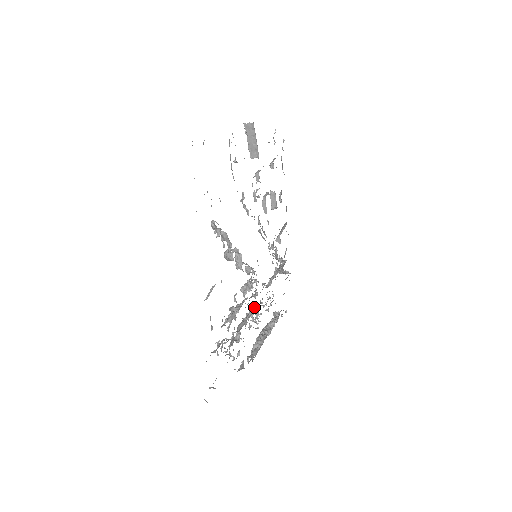
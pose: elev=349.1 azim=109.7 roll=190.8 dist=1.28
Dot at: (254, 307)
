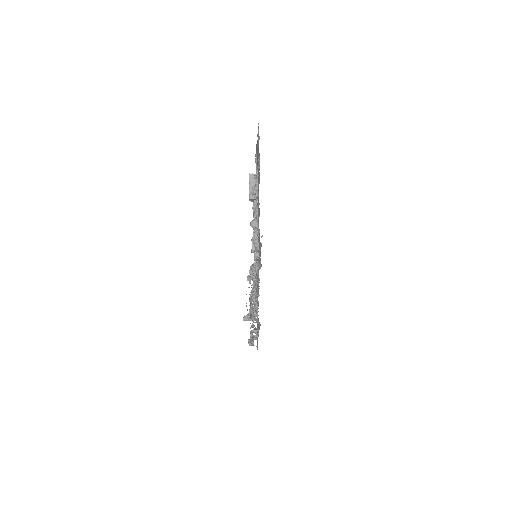
Dot at: occluded
